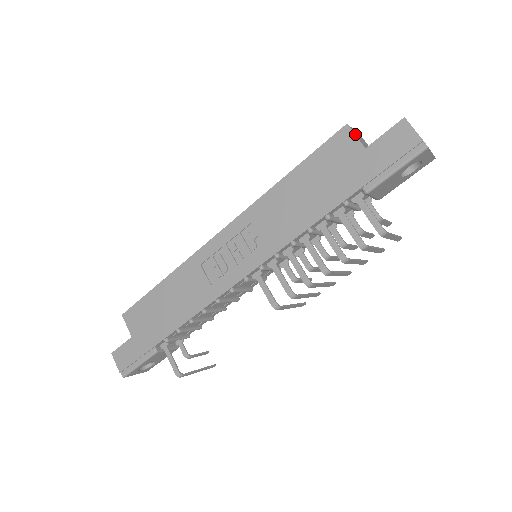
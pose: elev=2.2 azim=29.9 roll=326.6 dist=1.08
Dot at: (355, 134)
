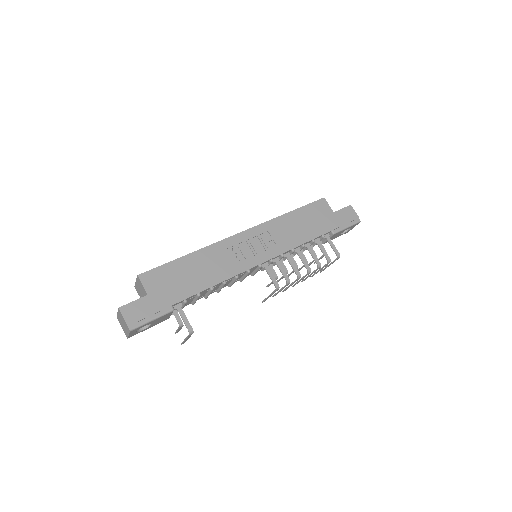
Dot at: (328, 204)
